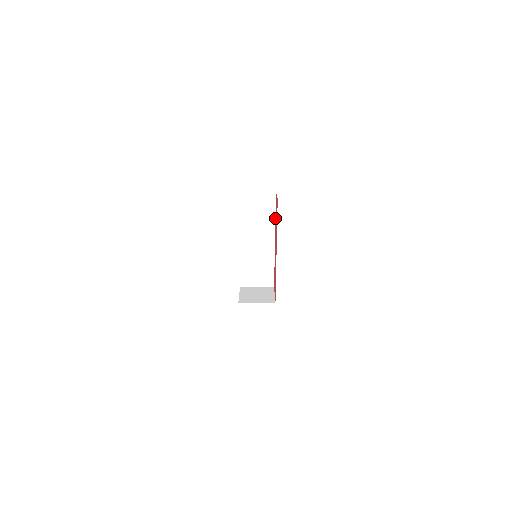
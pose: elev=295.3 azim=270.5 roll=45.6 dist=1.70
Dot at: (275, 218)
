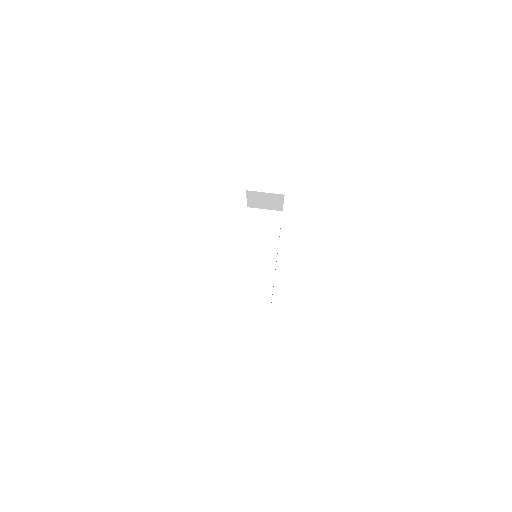
Dot at: occluded
